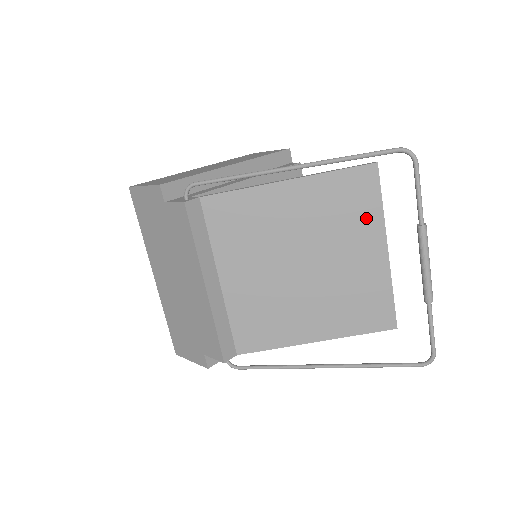
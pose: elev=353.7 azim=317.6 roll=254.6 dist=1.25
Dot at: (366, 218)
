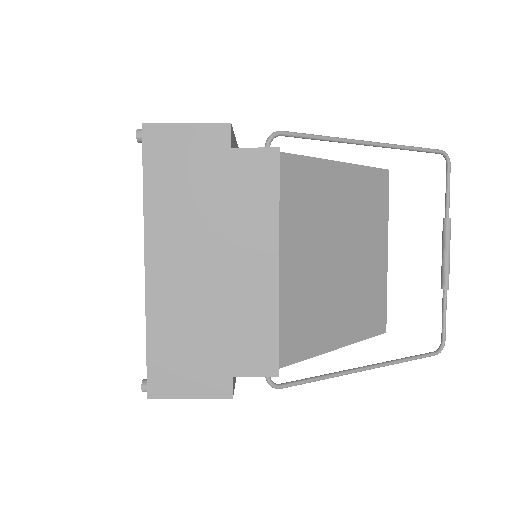
Dot at: (380, 218)
